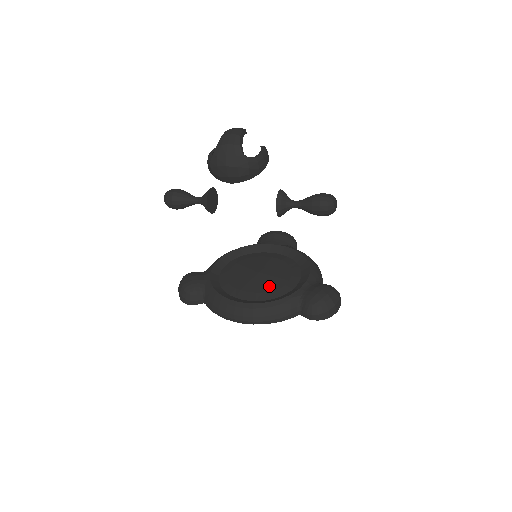
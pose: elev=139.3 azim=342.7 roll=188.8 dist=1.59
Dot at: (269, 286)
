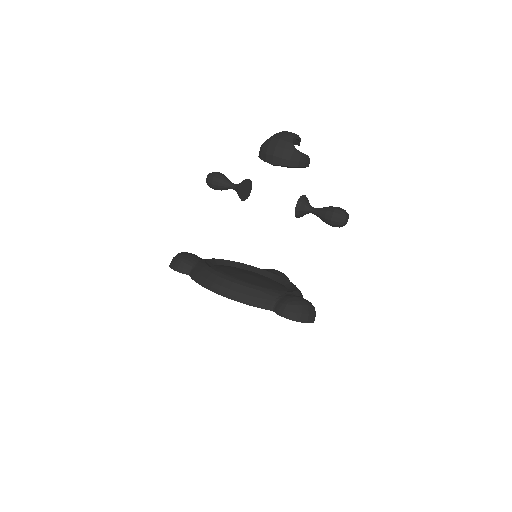
Dot at: (255, 282)
